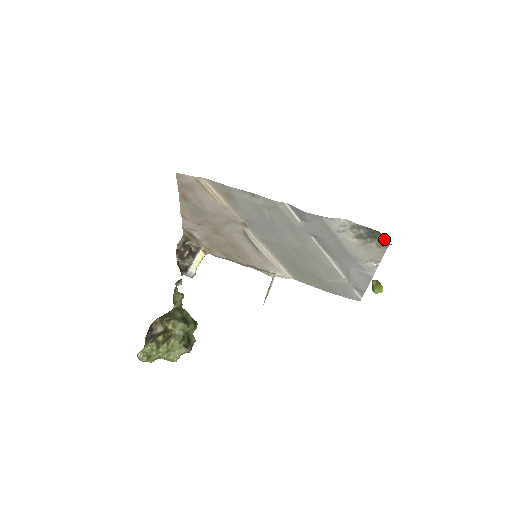
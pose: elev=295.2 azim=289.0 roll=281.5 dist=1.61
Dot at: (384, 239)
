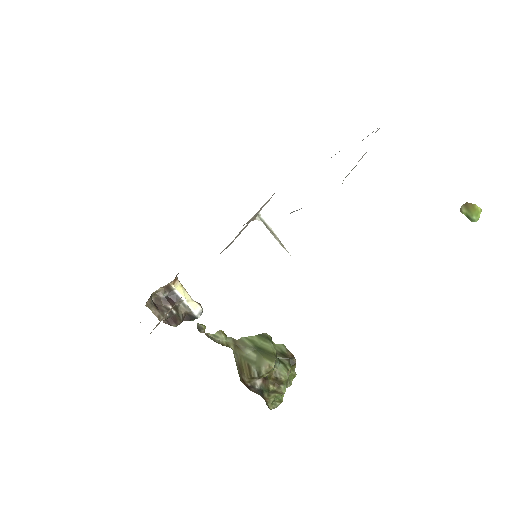
Dot at: occluded
